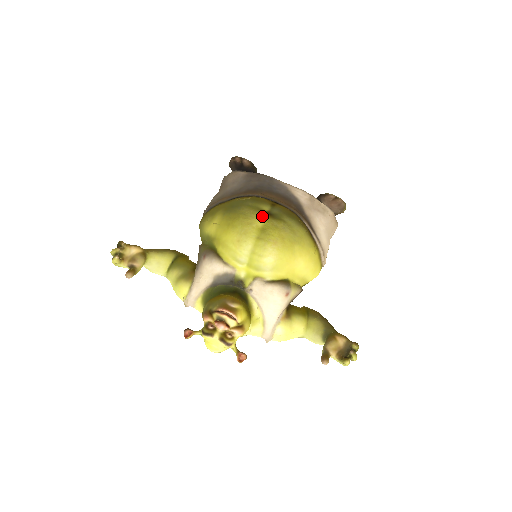
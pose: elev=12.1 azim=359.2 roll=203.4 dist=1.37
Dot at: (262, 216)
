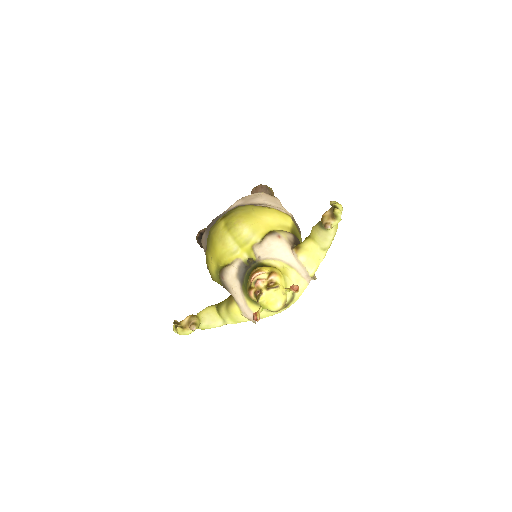
Dot at: (220, 222)
